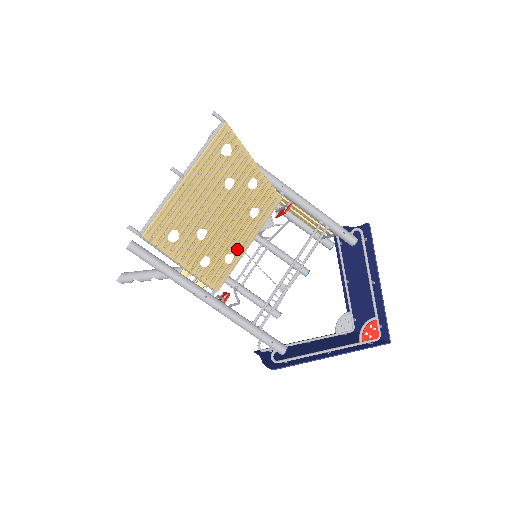
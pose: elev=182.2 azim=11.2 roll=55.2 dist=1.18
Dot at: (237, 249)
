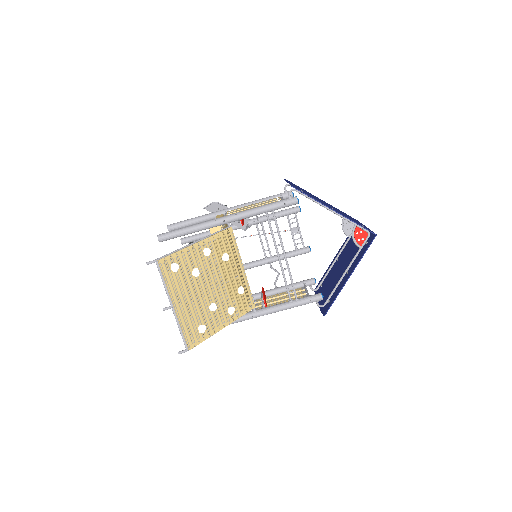
Dot at: (239, 281)
